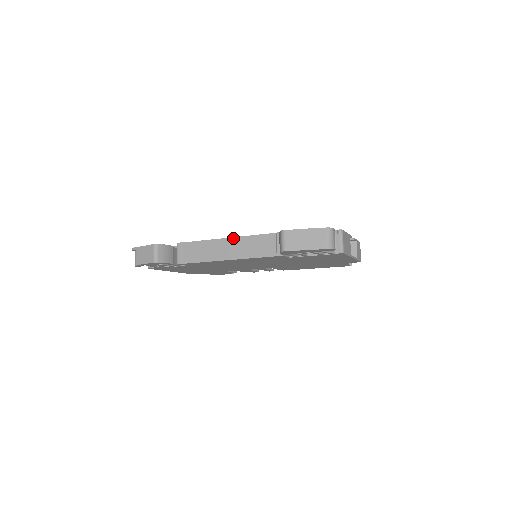
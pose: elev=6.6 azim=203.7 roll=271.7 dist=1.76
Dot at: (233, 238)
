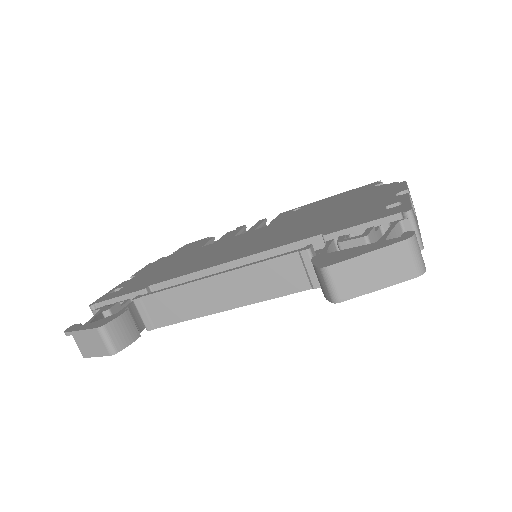
Dot at: (224, 274)
